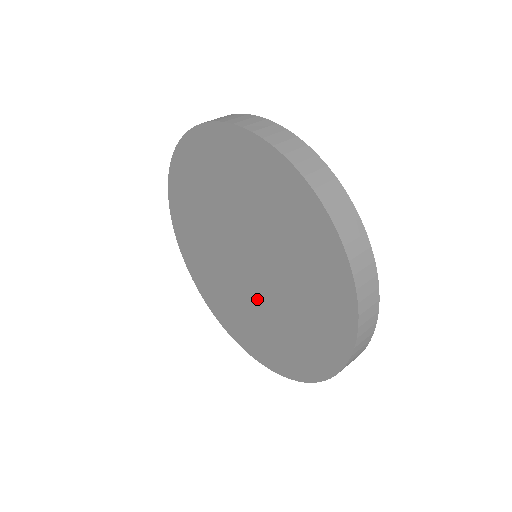
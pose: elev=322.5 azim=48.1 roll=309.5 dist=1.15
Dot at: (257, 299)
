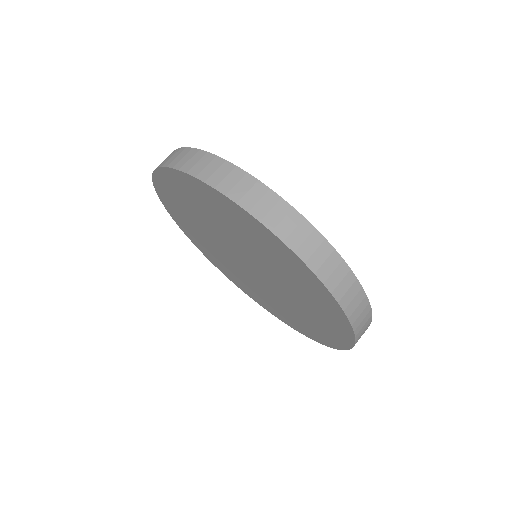
Dot at: (237, 267)
